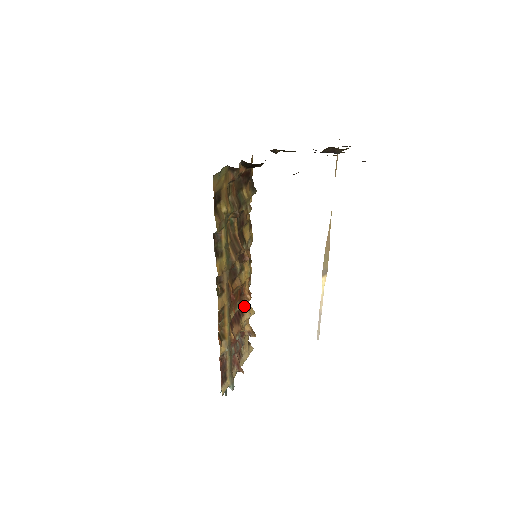
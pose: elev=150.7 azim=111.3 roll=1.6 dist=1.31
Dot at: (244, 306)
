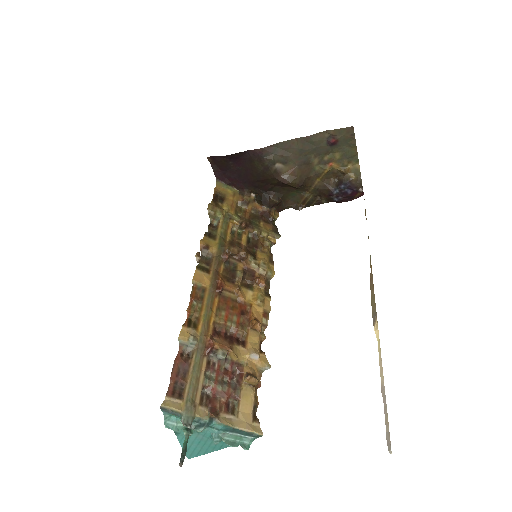
Dot at: (248, 337)
